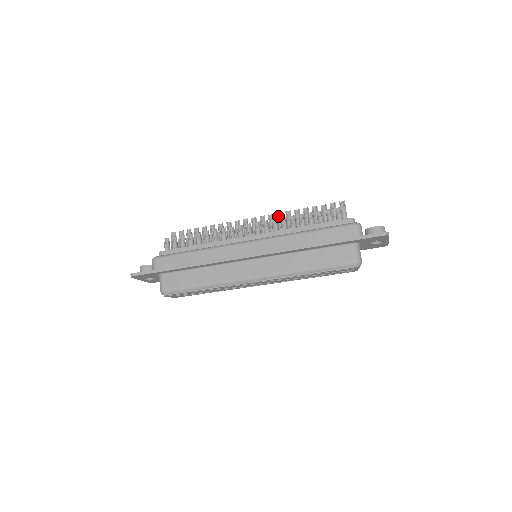
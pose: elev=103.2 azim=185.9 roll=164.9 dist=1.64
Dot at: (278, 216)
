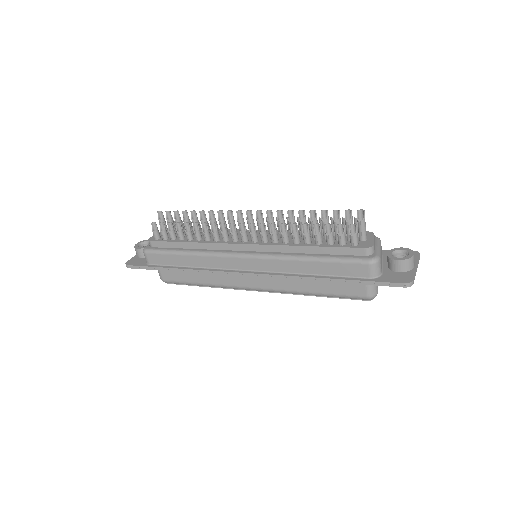
Dot at: (278, 215)
